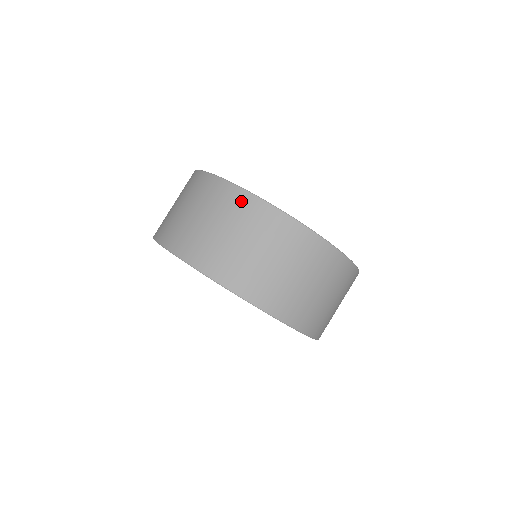
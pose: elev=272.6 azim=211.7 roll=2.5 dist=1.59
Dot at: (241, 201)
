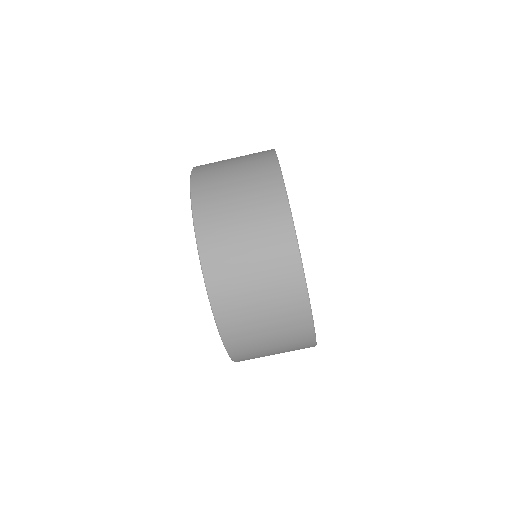
Dot at: (281, 225)
